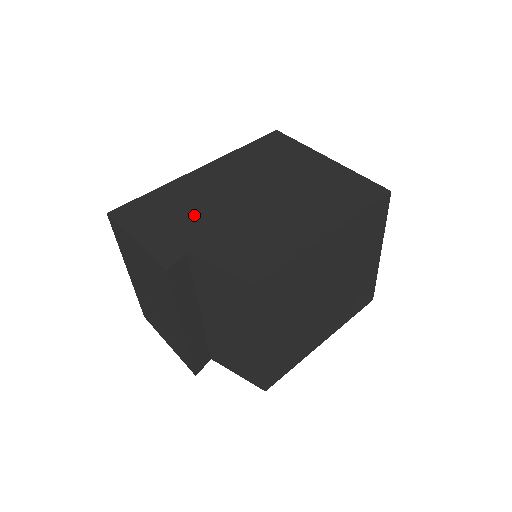
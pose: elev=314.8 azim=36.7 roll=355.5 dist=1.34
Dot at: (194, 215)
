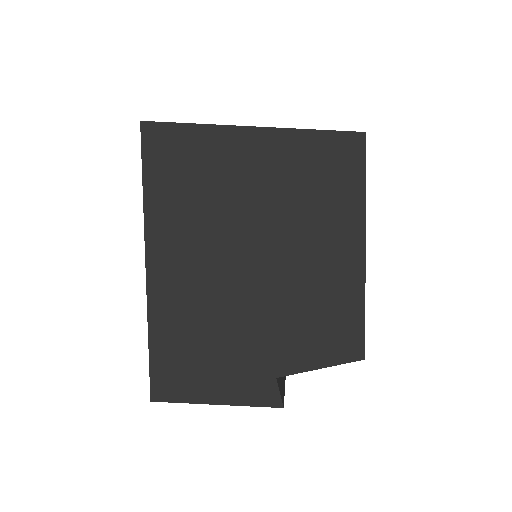
Dot at: (227, 334)
